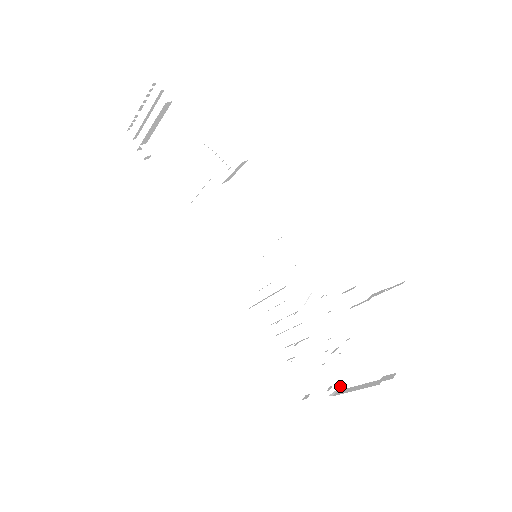
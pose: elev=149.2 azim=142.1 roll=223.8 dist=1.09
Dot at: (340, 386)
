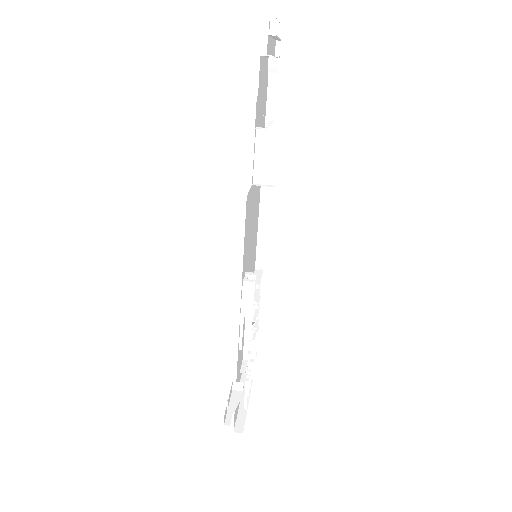
Dot at: occluded
